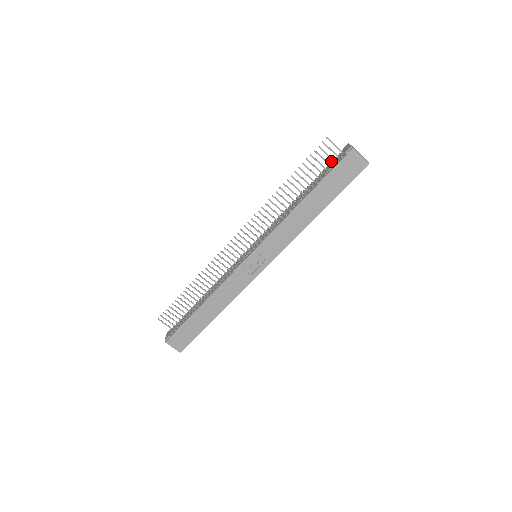
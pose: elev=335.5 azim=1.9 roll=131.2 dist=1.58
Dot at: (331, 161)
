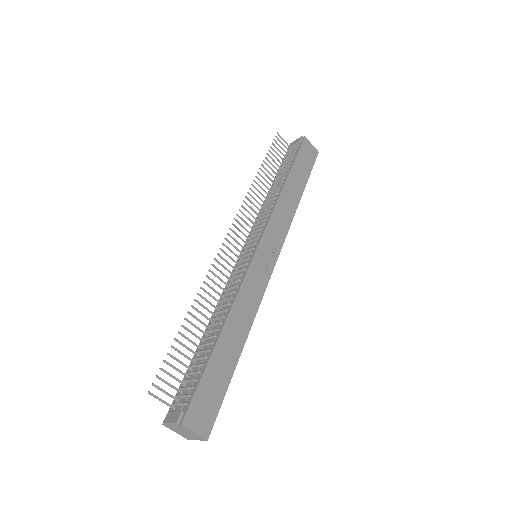
Dot at: (285, 157)
